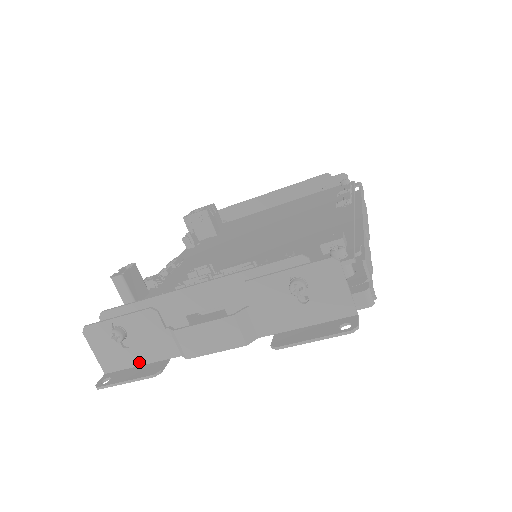
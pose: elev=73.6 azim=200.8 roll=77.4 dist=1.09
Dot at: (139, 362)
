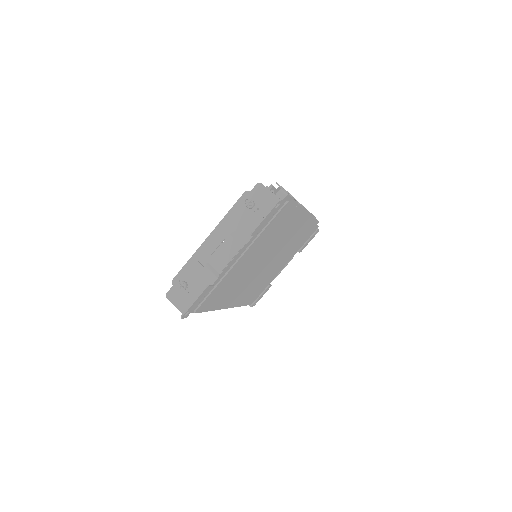
Dot at: occluded
